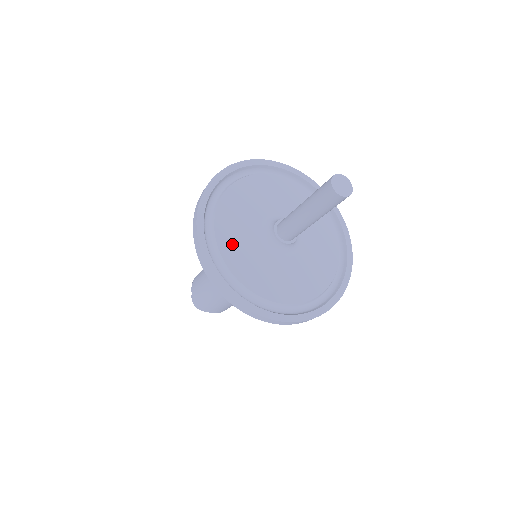
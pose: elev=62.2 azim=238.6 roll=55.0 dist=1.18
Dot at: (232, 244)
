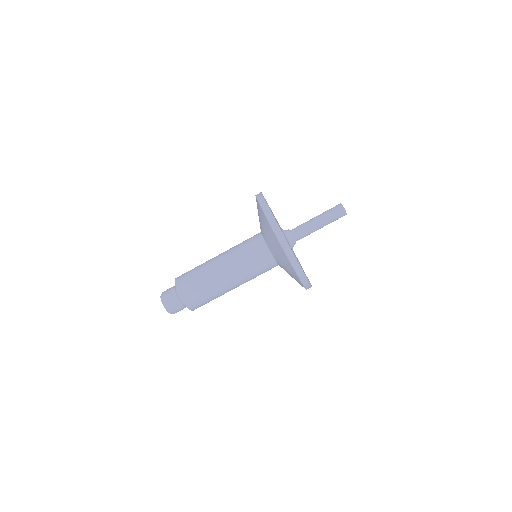
Dot at: occluded
